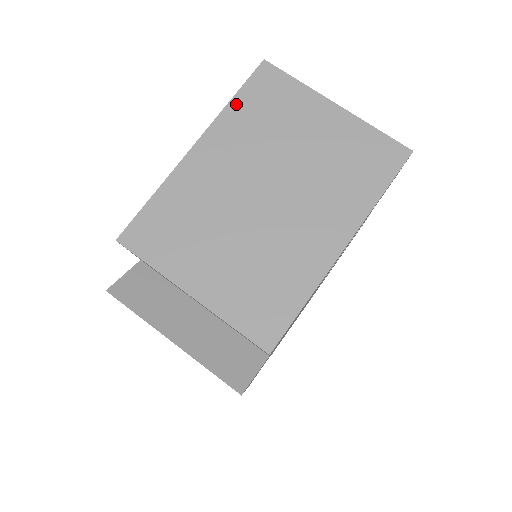
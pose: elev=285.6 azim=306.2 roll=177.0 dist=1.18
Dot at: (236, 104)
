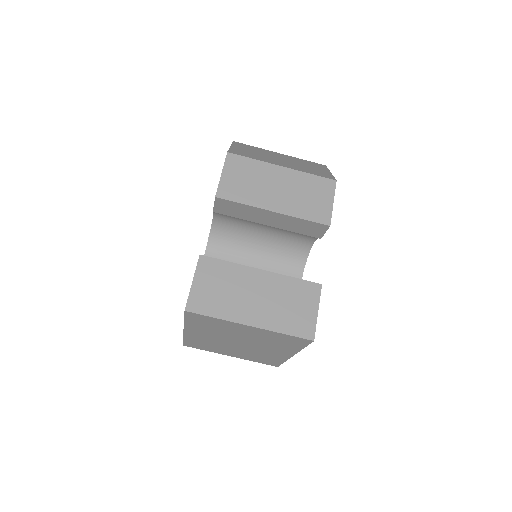
Dot at: (189, 323)
